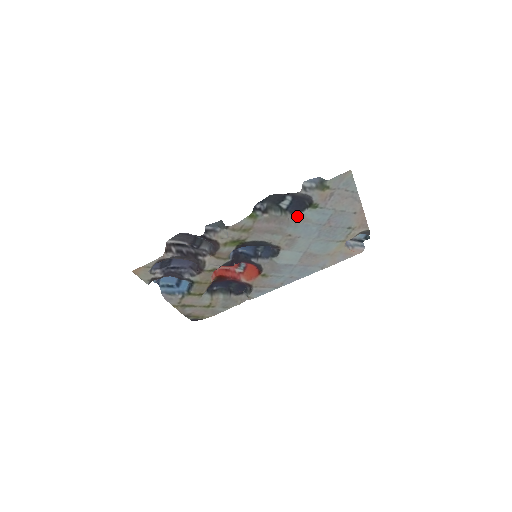
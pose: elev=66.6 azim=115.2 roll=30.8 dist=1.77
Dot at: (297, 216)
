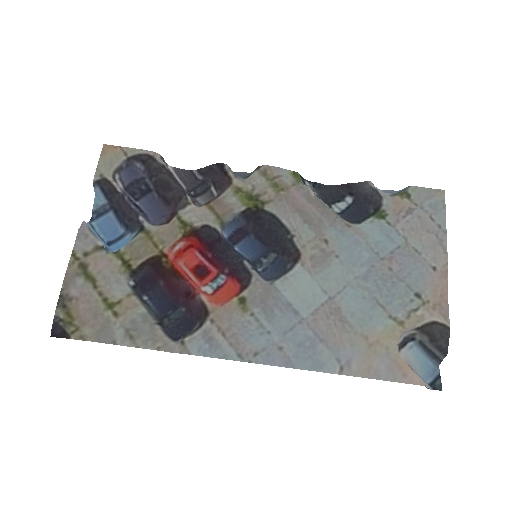
Dot at: (349, 223)
